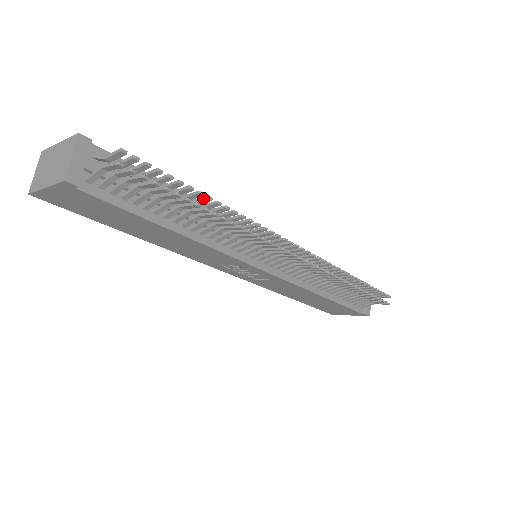
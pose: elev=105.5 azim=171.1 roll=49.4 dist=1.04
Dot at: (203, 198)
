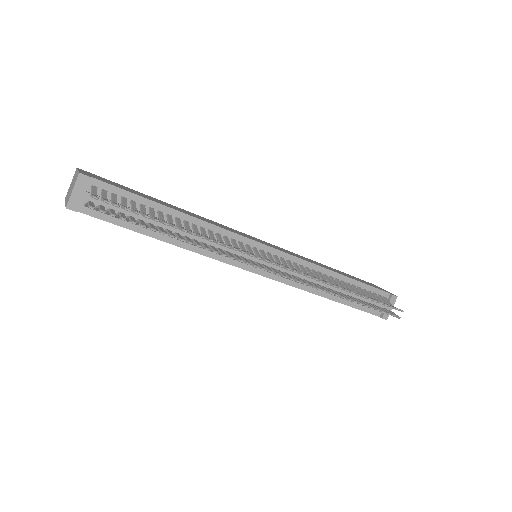
Dot at: (172, 226)
